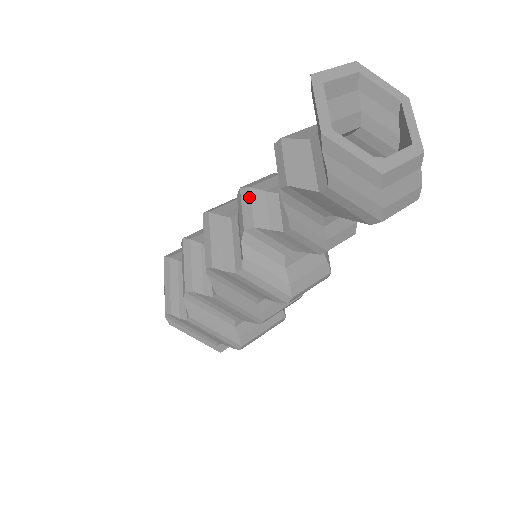
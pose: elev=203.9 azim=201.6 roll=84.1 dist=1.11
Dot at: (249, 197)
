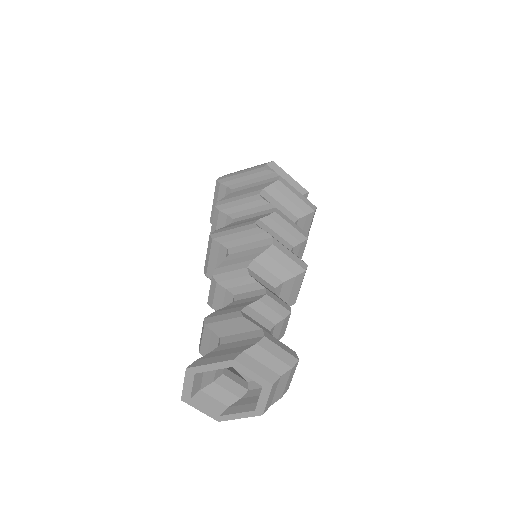
Dot at: occluded
